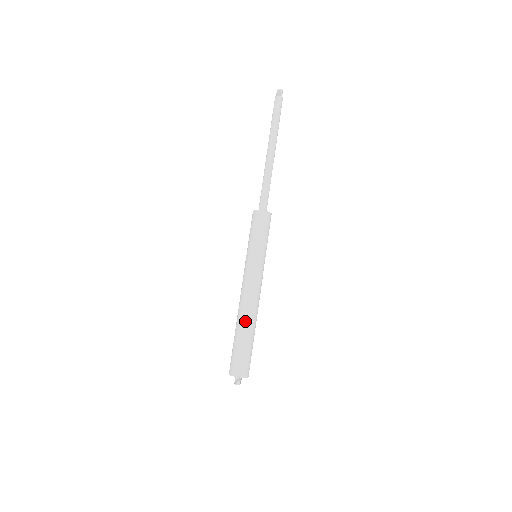
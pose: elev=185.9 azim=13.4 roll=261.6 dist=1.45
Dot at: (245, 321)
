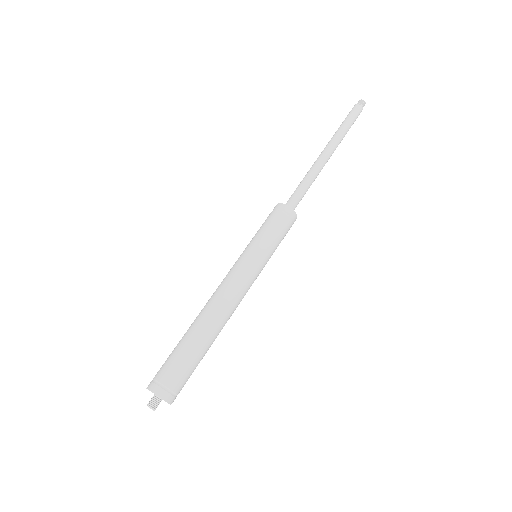
Dot at: (202, 324)
